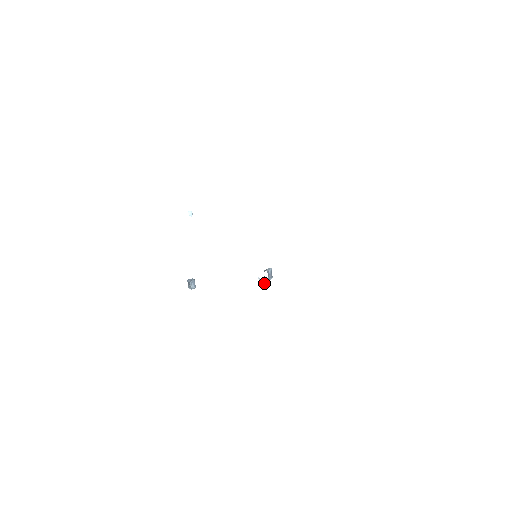
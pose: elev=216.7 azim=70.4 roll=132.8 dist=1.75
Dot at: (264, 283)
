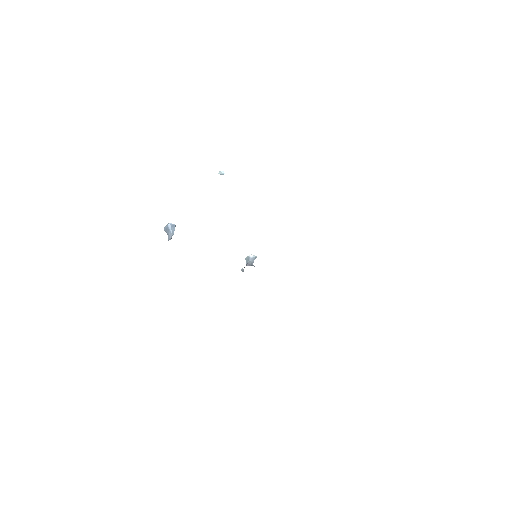
Dot at: occluded
